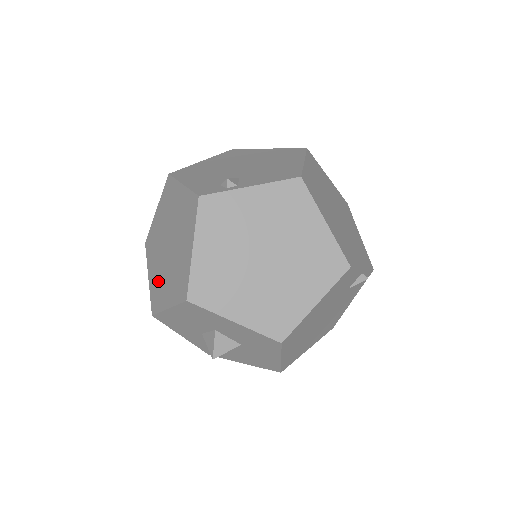
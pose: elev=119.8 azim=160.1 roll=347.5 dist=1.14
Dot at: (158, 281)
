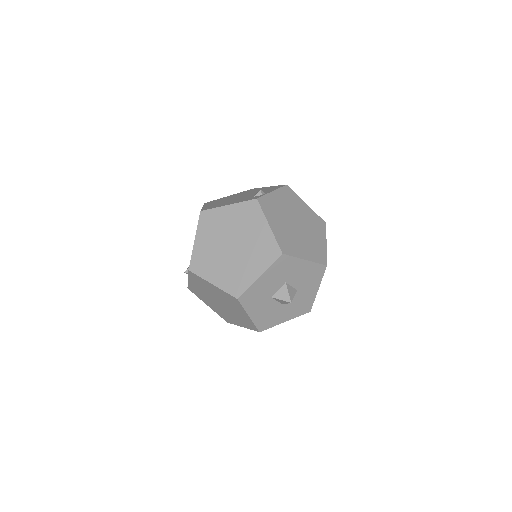
Dot at: (232, 274)
